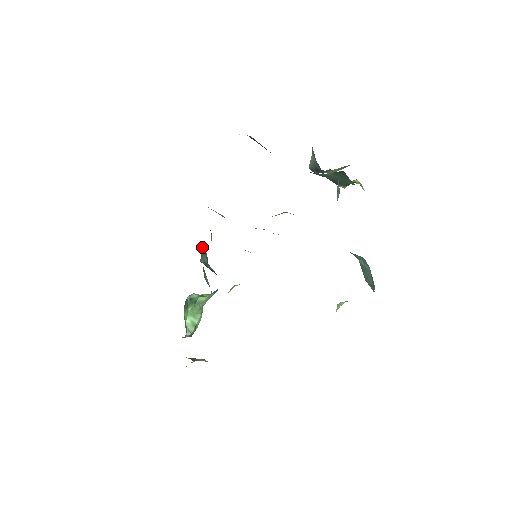
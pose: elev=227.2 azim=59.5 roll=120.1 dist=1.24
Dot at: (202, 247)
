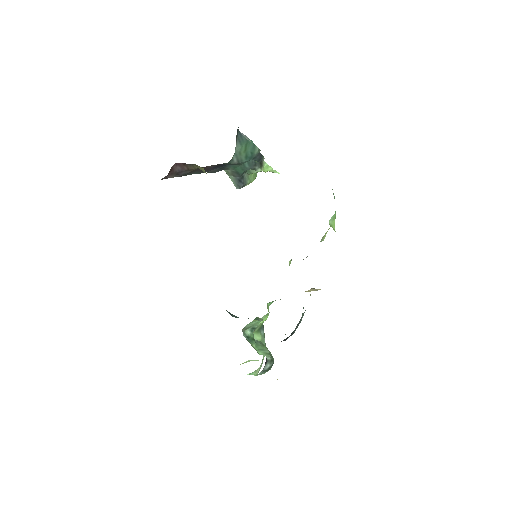
Dot at: occluded
